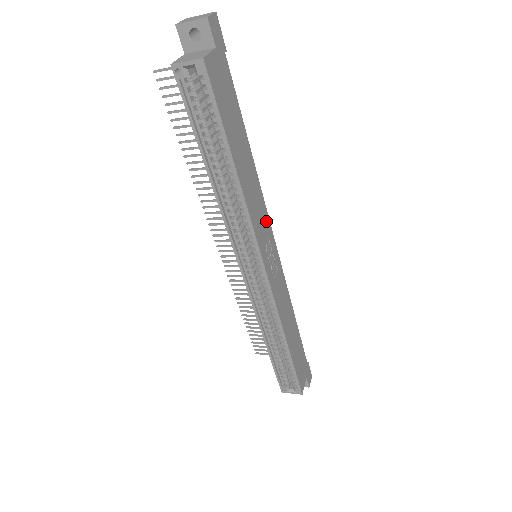
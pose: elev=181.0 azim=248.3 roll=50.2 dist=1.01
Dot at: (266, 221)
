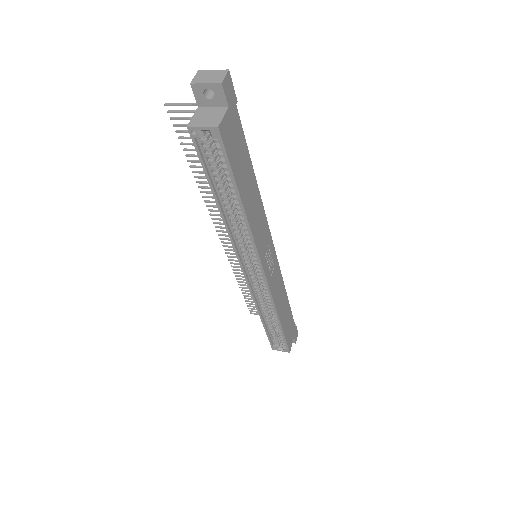
Dot at: (266, 232)
